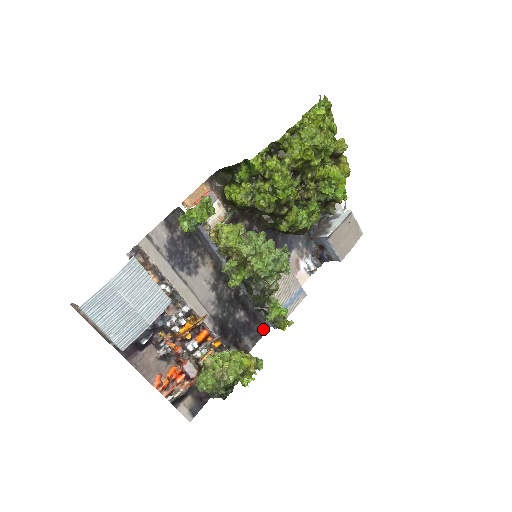
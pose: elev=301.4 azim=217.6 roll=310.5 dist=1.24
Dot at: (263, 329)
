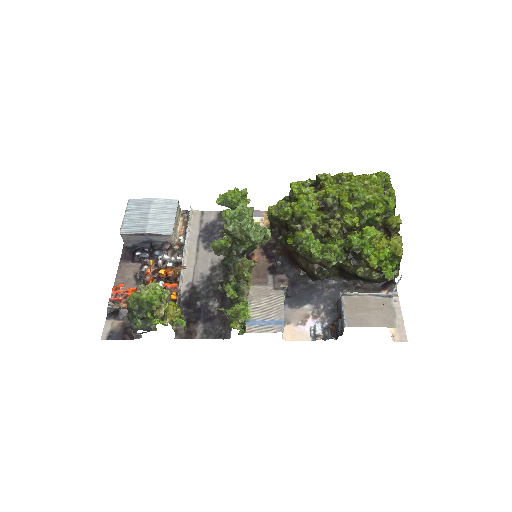
Dot at: (222, 335)
